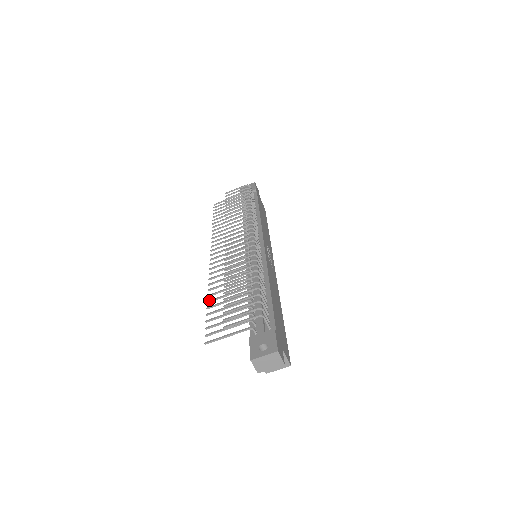
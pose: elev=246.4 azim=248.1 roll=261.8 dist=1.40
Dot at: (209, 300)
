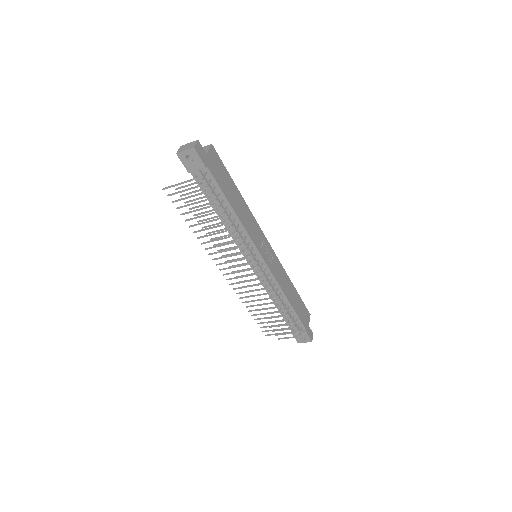
Dot at: occluded
